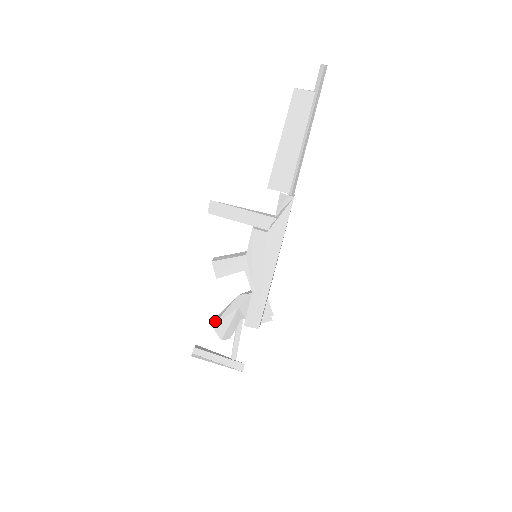
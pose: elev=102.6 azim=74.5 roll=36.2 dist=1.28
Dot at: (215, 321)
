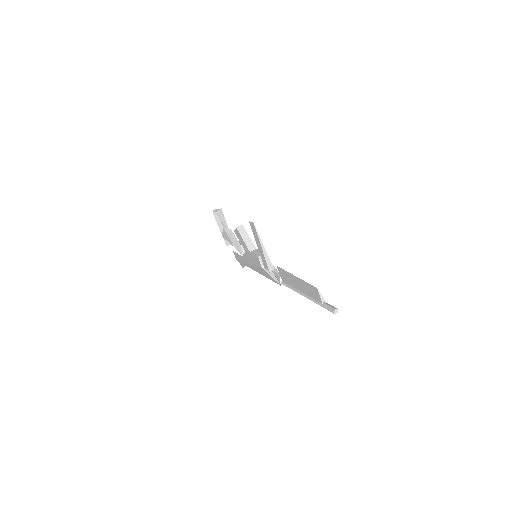
Dot at: (227, 229)
